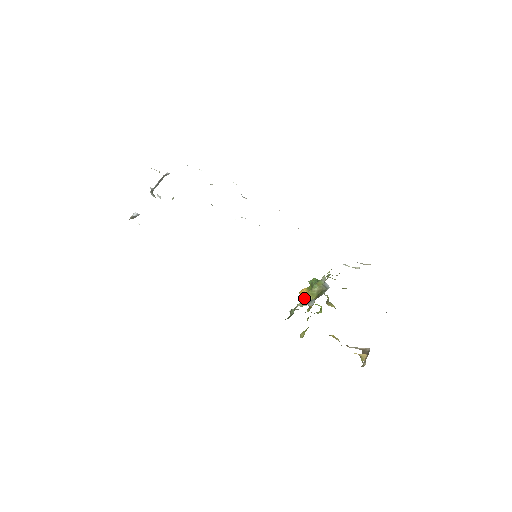
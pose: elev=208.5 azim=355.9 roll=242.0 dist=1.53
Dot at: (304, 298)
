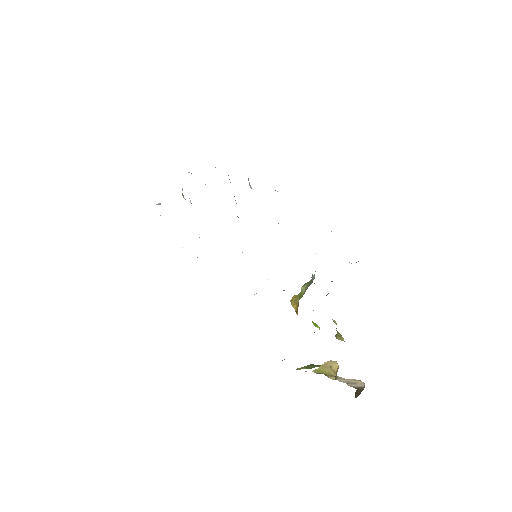
Dot at: (294, 305)
